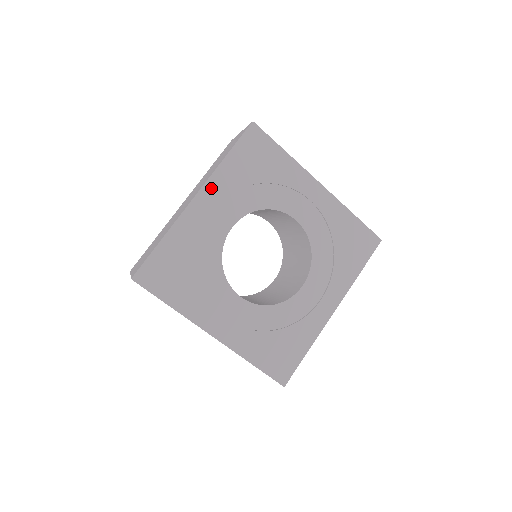
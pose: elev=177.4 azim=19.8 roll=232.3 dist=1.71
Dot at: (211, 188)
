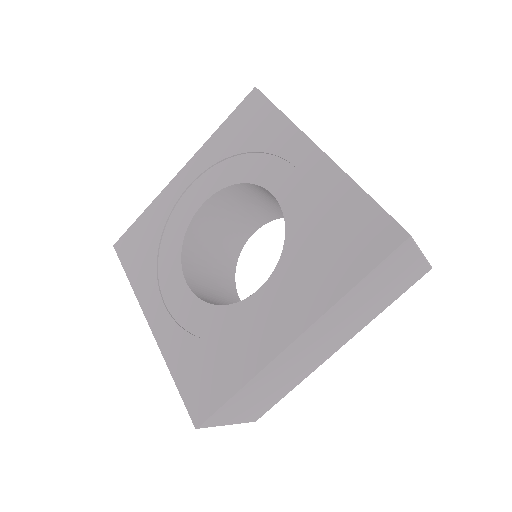
Dot at: (196, 161)
